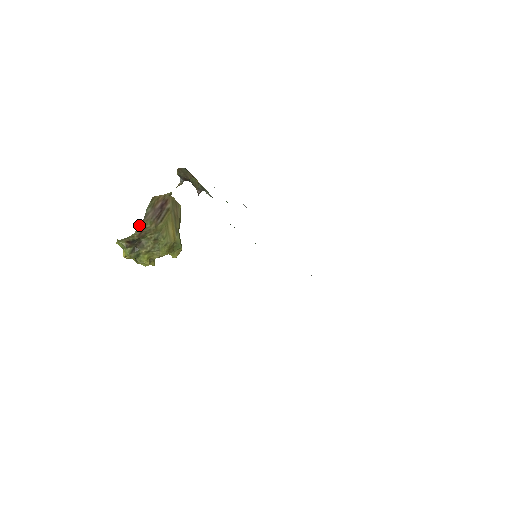
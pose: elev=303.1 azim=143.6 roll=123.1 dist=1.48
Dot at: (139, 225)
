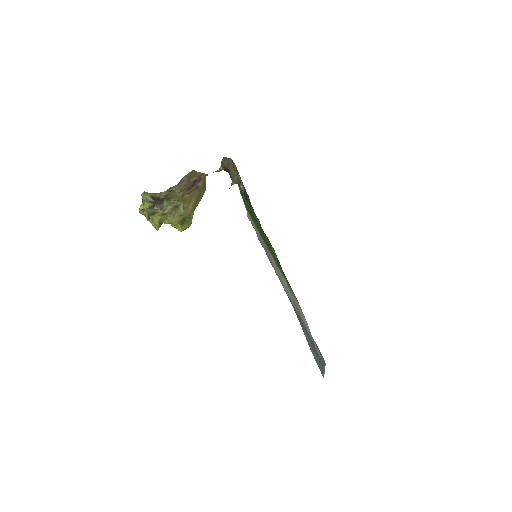
Dot at: (171, 187)
